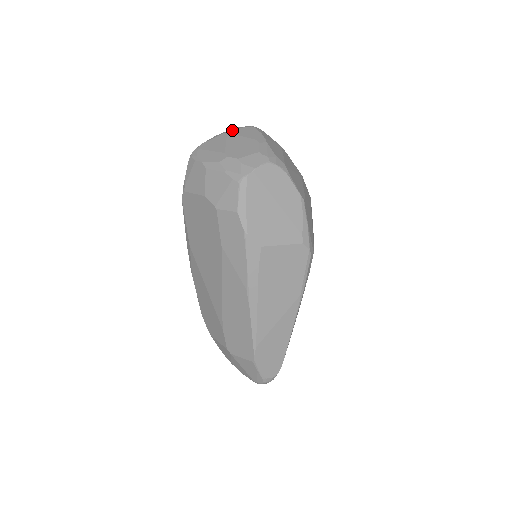
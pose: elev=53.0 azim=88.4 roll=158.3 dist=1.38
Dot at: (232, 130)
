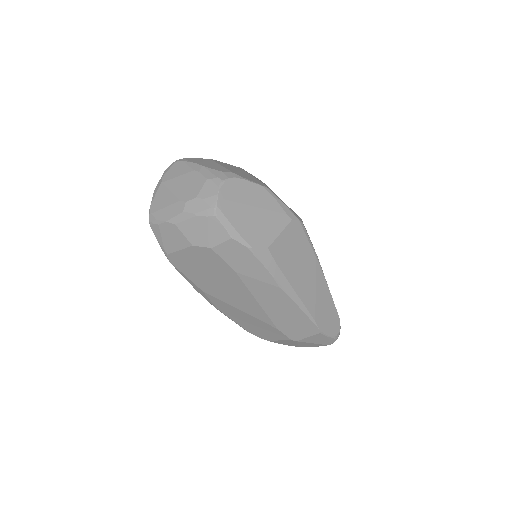
Dot at: (164, 177)
